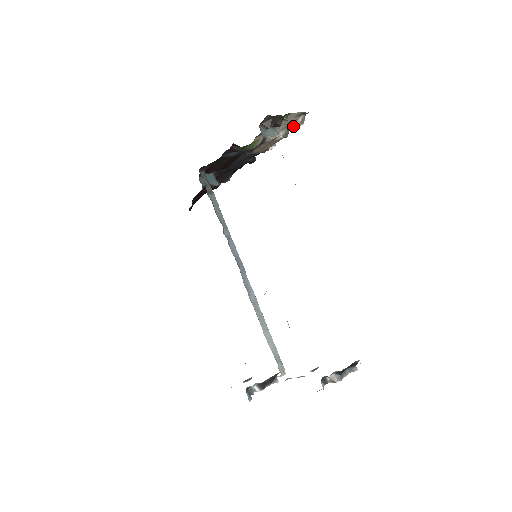
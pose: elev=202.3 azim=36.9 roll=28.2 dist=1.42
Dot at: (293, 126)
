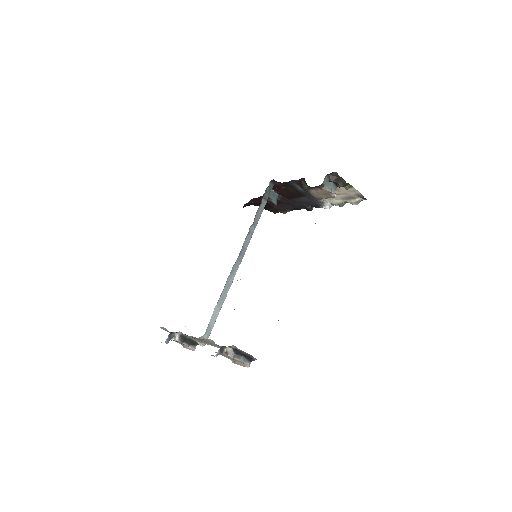
Dot at: (350, 201)
